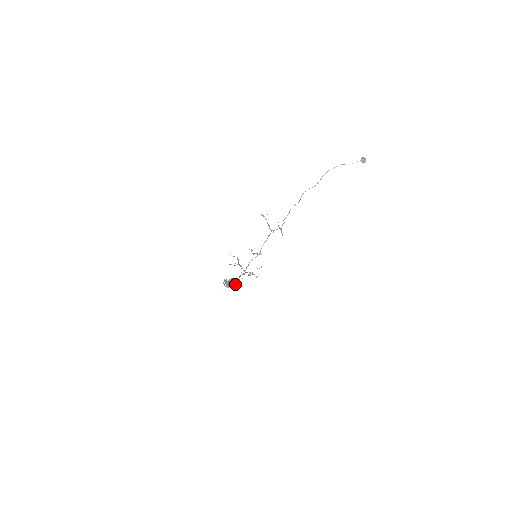
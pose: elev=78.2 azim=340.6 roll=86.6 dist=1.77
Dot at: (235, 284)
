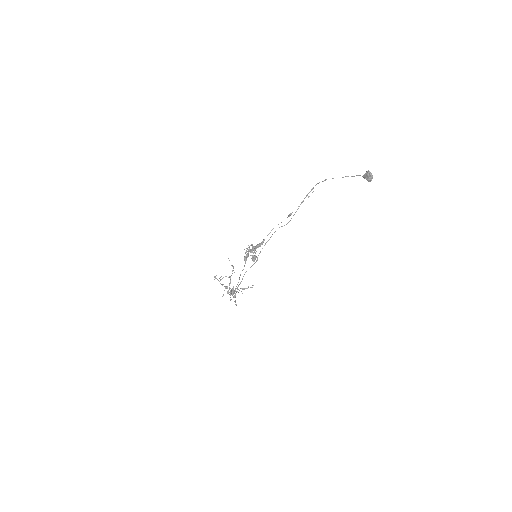
Dot at: (254, 259)
